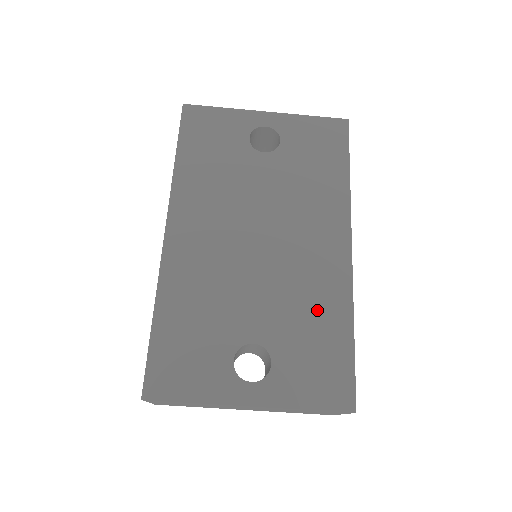
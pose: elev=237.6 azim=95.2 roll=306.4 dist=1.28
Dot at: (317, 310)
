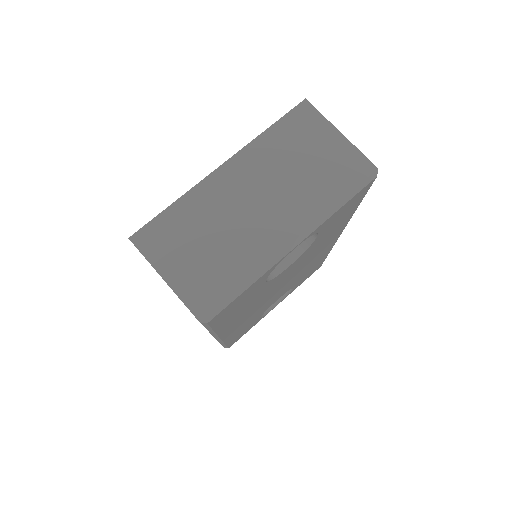
Dot at: occluded
